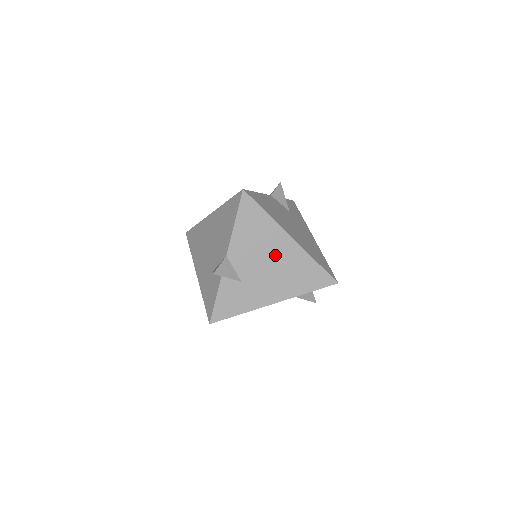
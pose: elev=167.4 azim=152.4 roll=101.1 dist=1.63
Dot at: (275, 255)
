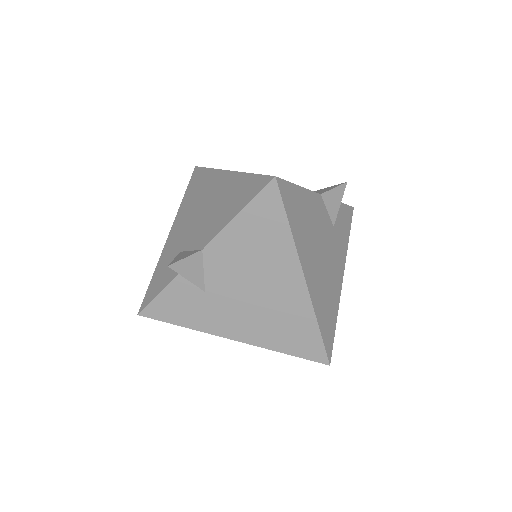
Dot at: (268, 286)
